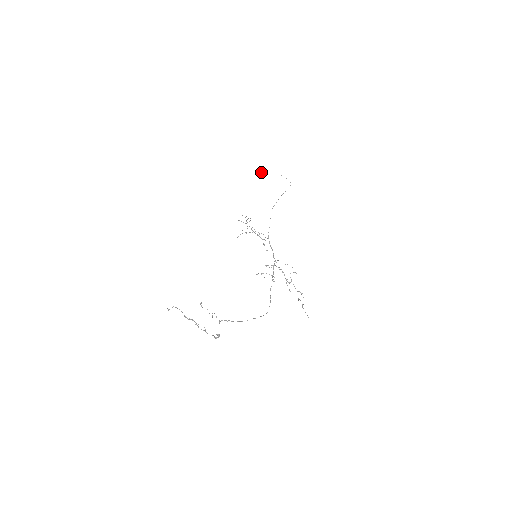
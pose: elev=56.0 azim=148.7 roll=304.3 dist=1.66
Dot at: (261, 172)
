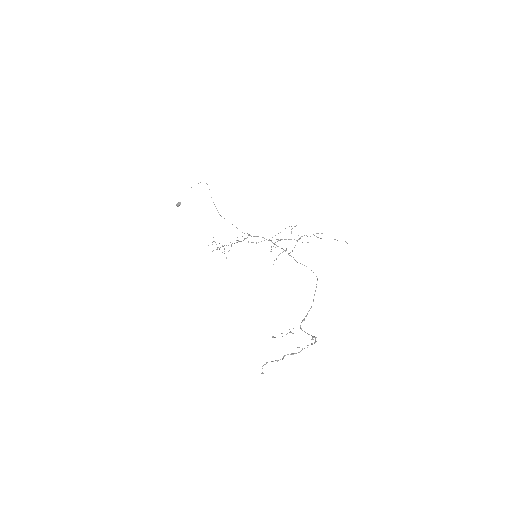
Dot at: (178, 204)
